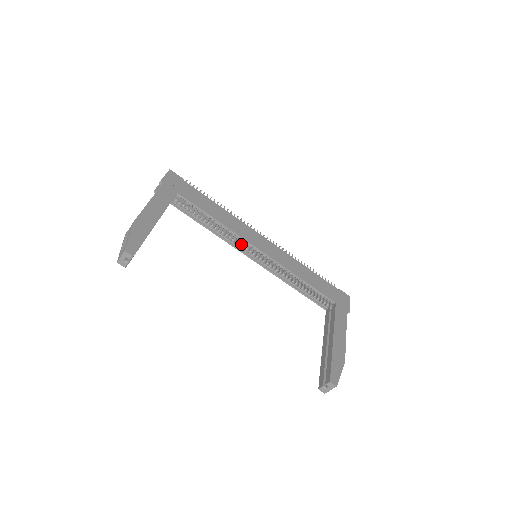
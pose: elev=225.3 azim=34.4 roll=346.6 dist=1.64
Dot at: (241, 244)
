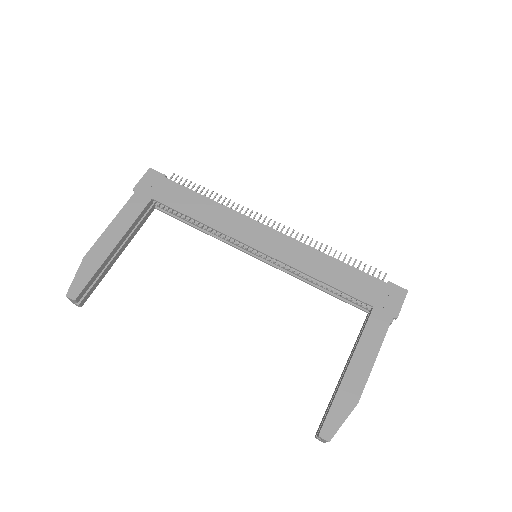
Dot at: occluded
